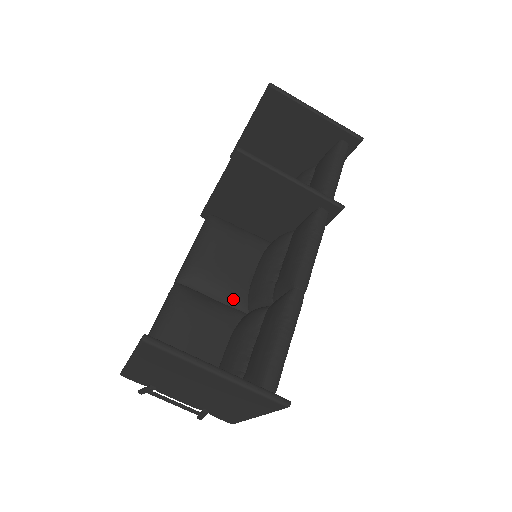
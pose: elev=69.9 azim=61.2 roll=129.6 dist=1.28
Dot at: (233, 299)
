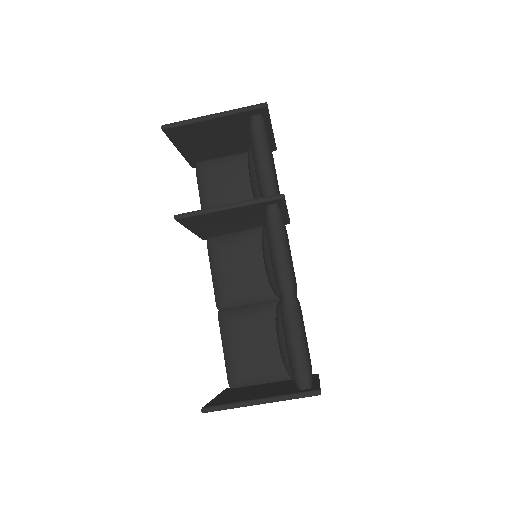
Dot at: (262, 296)
